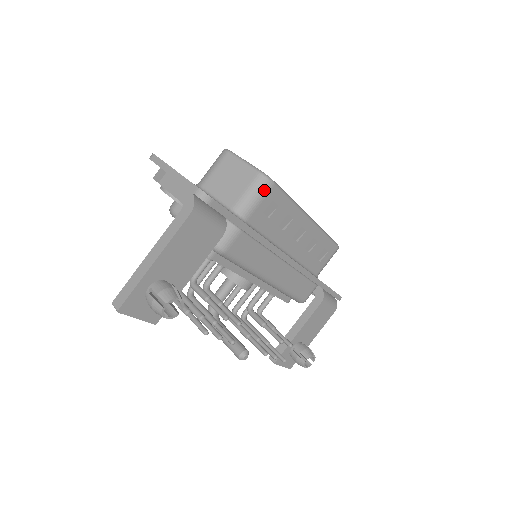
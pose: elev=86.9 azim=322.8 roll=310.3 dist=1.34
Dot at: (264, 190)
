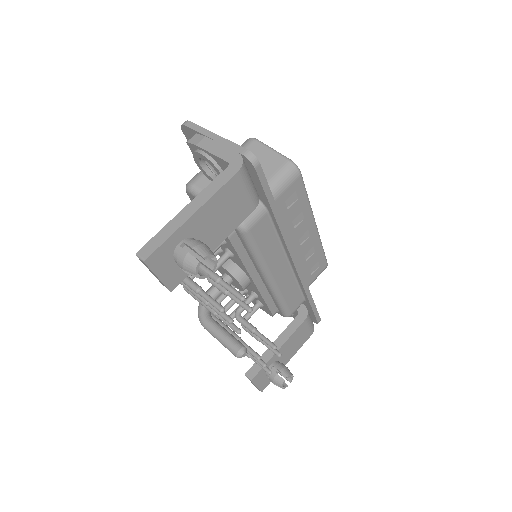
Dot at: (292, 177)
